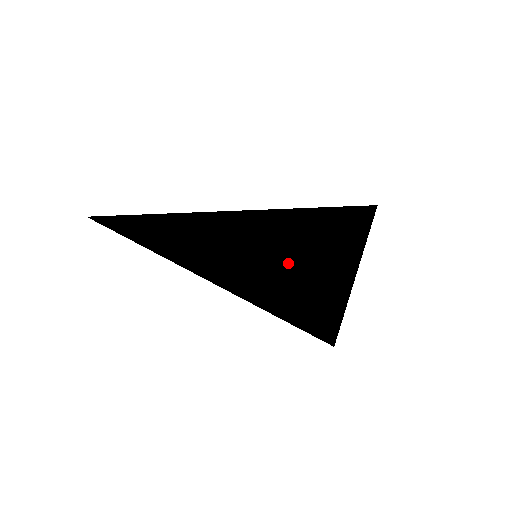
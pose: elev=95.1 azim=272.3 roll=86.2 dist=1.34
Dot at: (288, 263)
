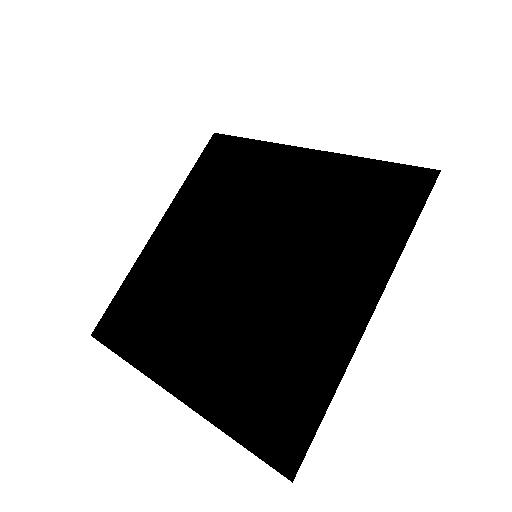
Dot at: occluded
